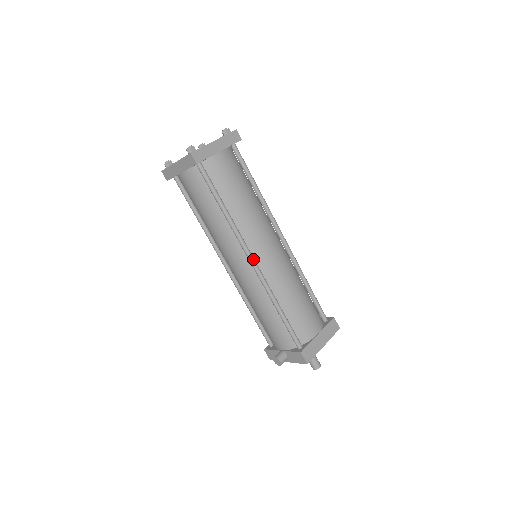
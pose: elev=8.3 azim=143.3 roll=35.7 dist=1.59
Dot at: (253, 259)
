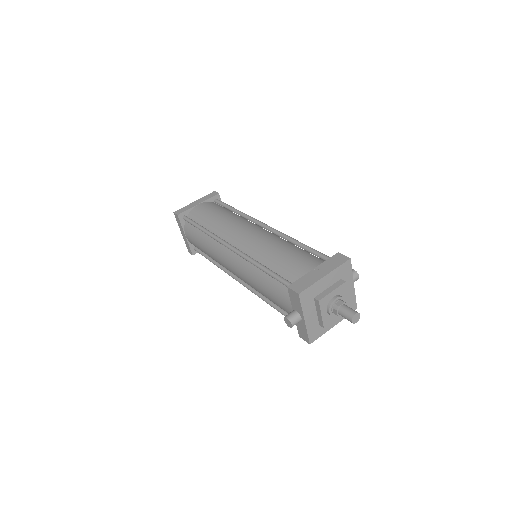
Dot at: (229, 245)
